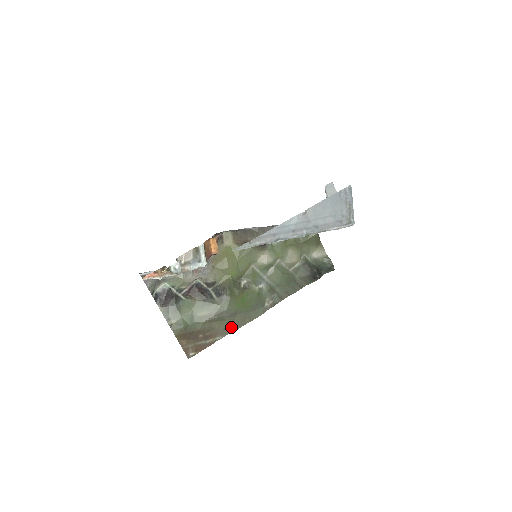
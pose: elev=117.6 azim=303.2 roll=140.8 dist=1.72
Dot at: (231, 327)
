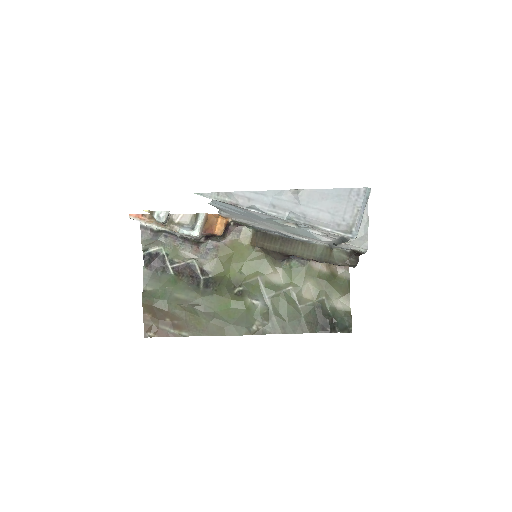
Dot at: (203, 329)
